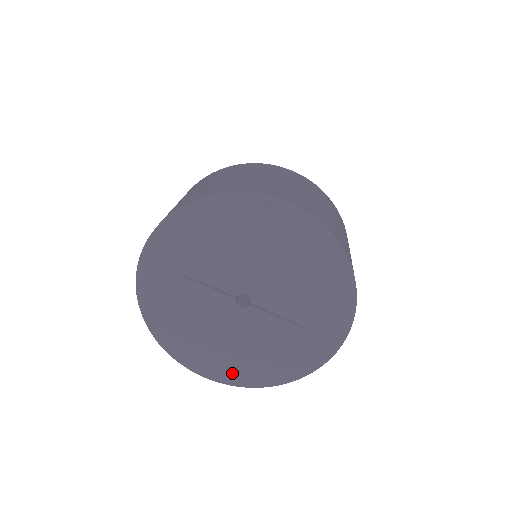
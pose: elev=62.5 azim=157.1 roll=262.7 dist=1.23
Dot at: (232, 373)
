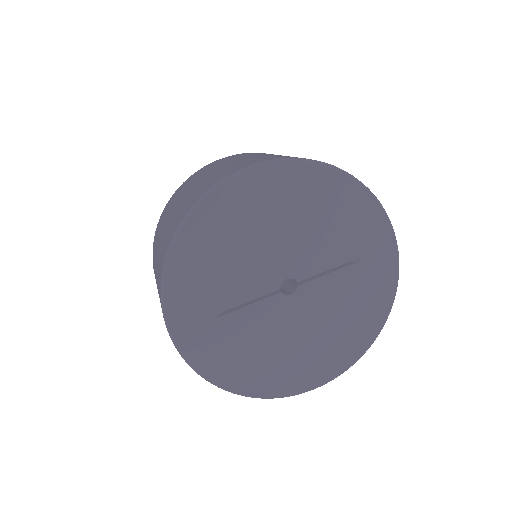
Dot at: (335, 360)
